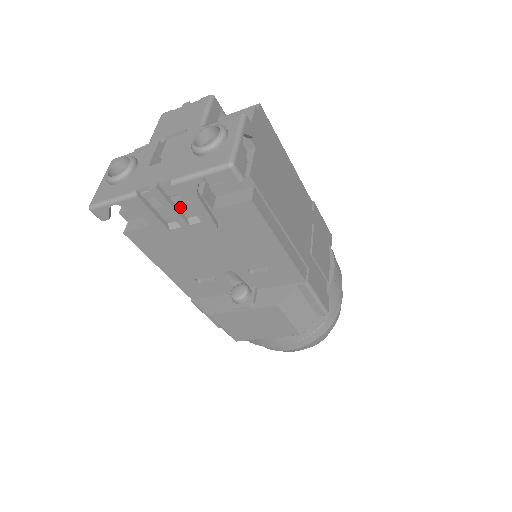
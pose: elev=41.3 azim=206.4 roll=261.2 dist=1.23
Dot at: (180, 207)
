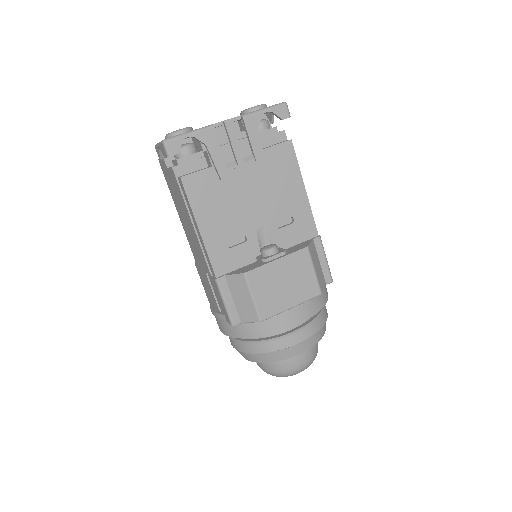
Dot at: (239, 145)
